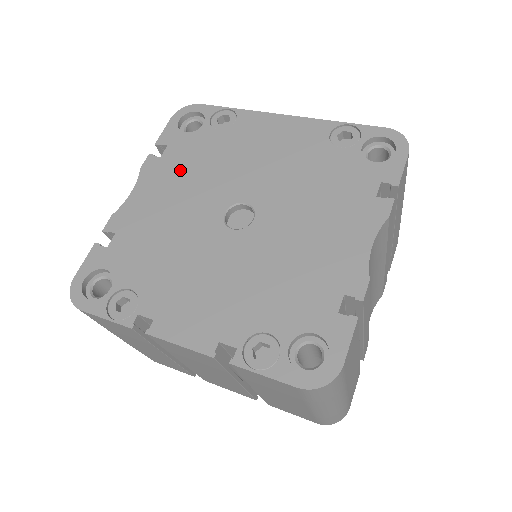
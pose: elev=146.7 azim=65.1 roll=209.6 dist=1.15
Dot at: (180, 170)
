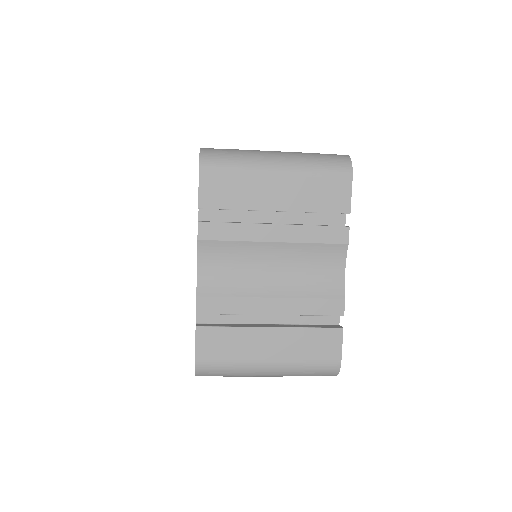
Dot at: occluded
